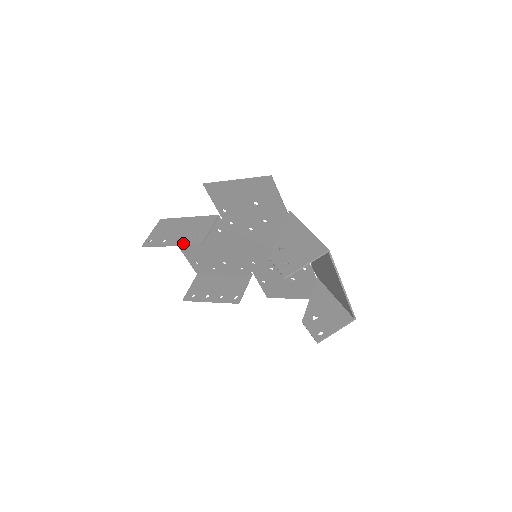
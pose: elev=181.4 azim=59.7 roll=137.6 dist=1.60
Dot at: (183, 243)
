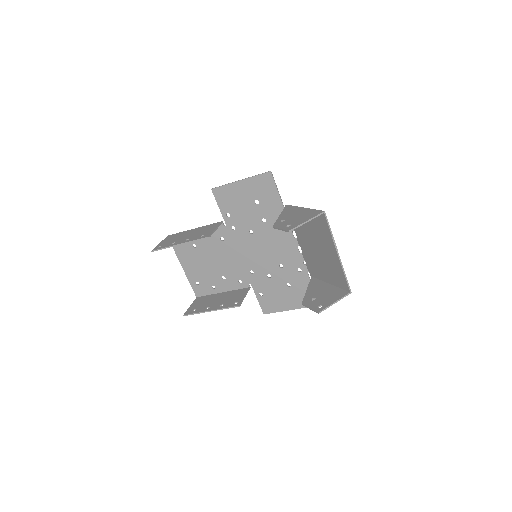
Dot at: (192, 240)
